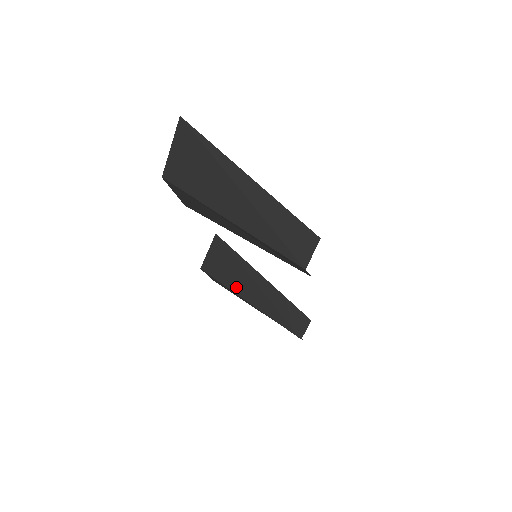
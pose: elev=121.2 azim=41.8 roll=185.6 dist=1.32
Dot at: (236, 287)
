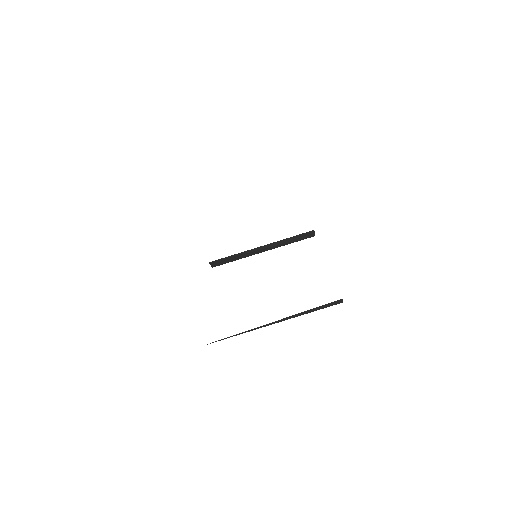
Dot at: occluded
